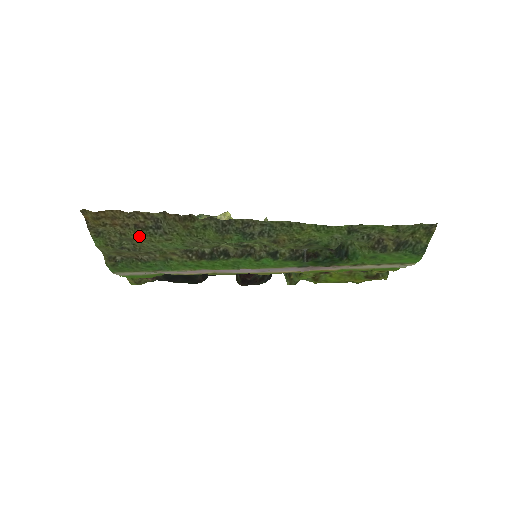
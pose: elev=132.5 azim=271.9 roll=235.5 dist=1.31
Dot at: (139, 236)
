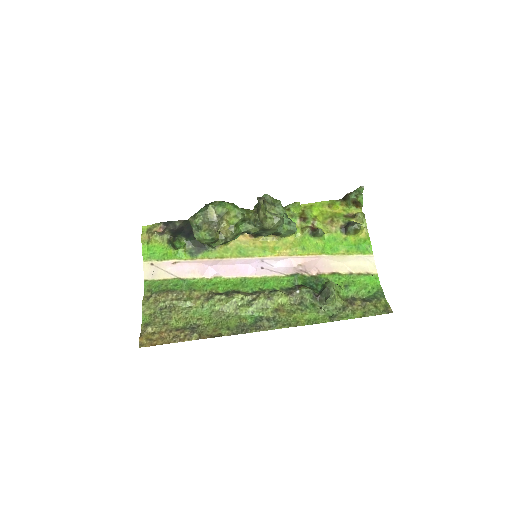
Dot at: (178, 324)
